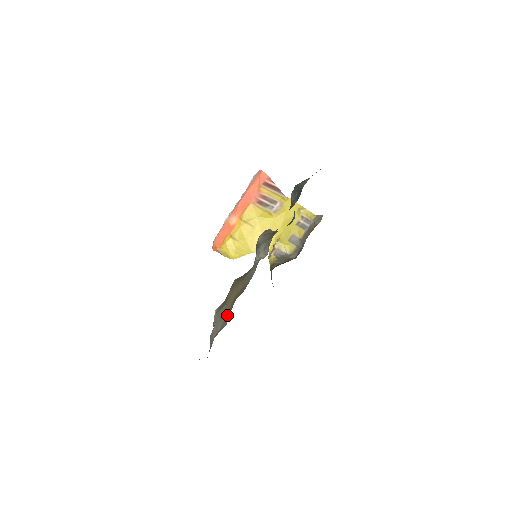
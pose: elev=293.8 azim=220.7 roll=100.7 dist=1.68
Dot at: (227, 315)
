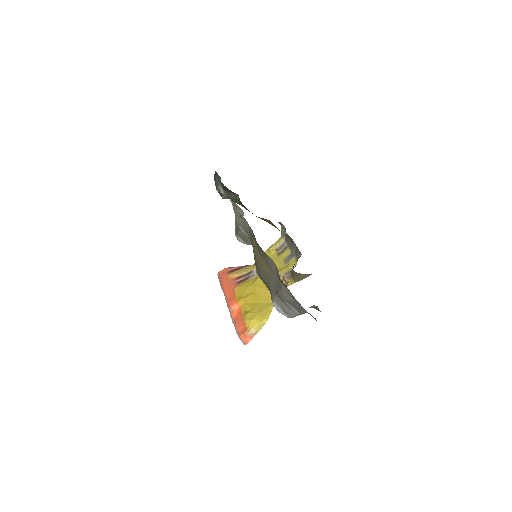
Dot at: (270, 266)
